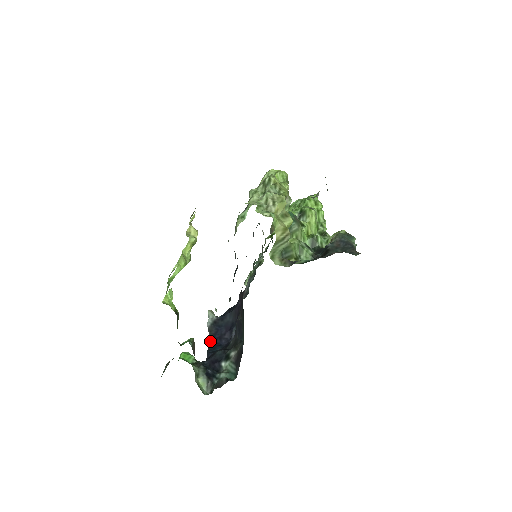
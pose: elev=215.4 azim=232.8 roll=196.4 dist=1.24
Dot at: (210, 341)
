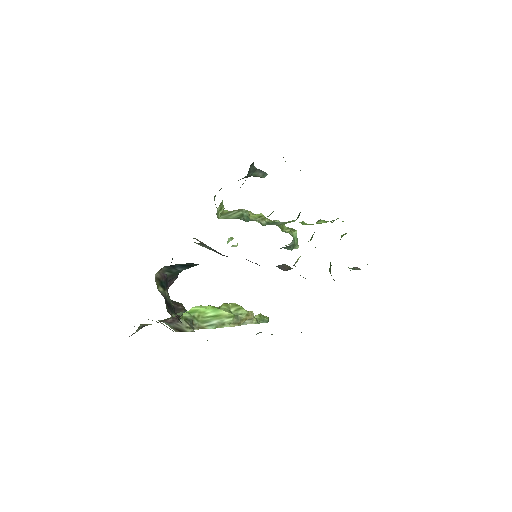
Dot at: occluded
